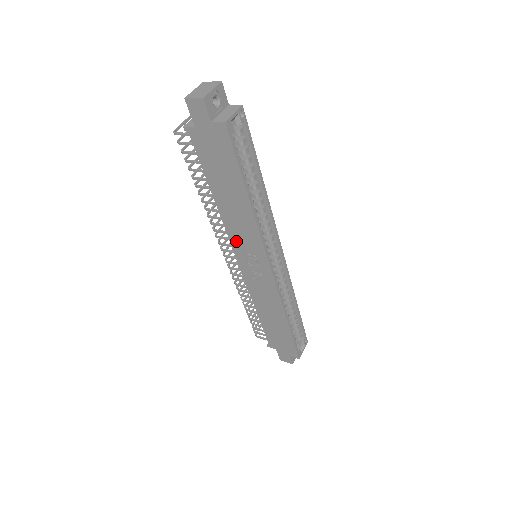
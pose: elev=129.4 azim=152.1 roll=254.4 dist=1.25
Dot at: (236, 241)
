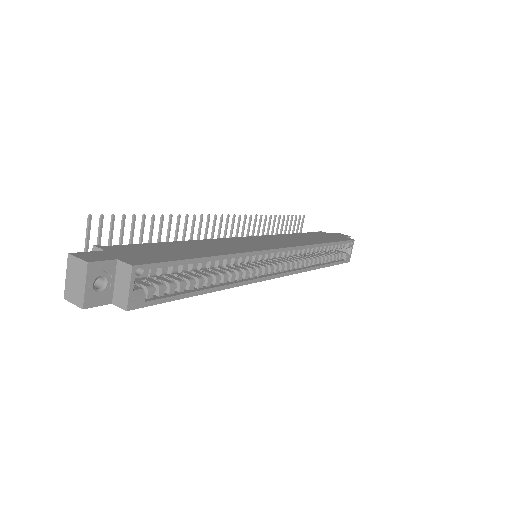
Dot at: occluded
